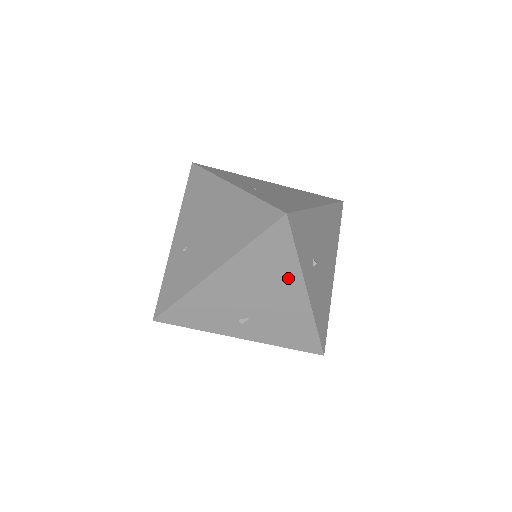
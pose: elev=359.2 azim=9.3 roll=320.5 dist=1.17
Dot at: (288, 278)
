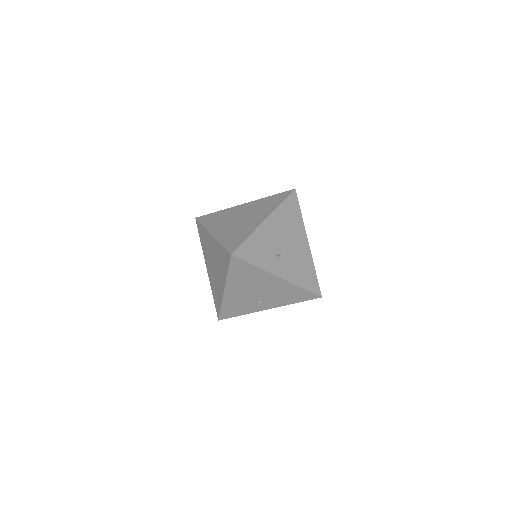
Dot at: (262, 276)
